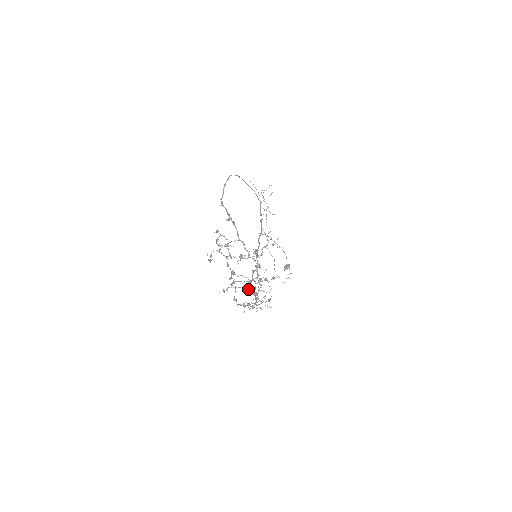
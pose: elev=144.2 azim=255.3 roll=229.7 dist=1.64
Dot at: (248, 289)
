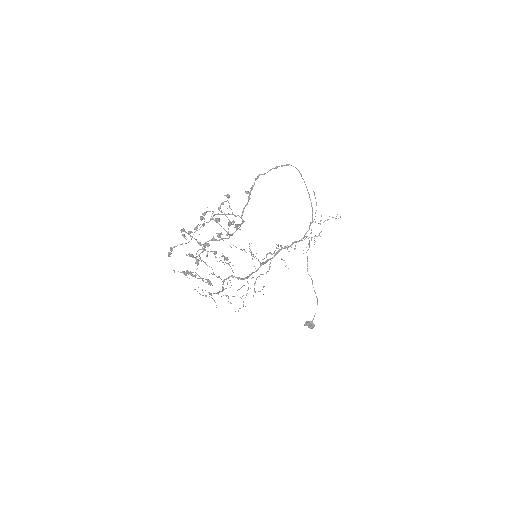
Dot at: (219, 276)
